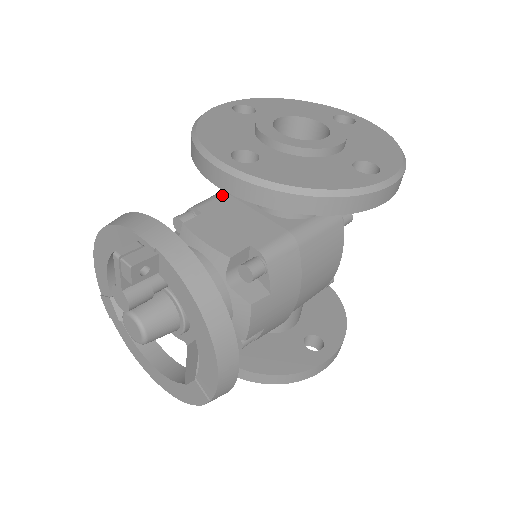
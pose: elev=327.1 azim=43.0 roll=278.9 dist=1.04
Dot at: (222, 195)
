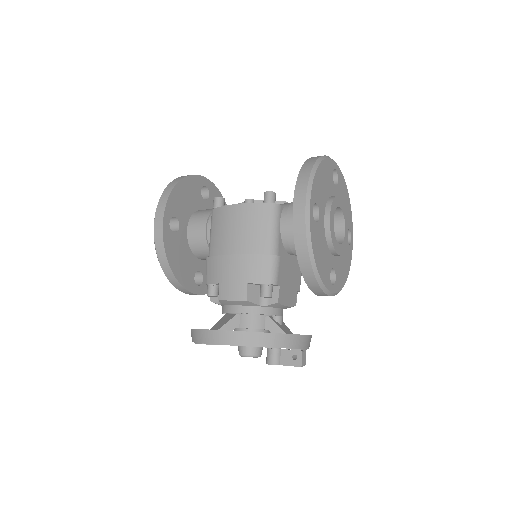
Dot at: (280, 261)
